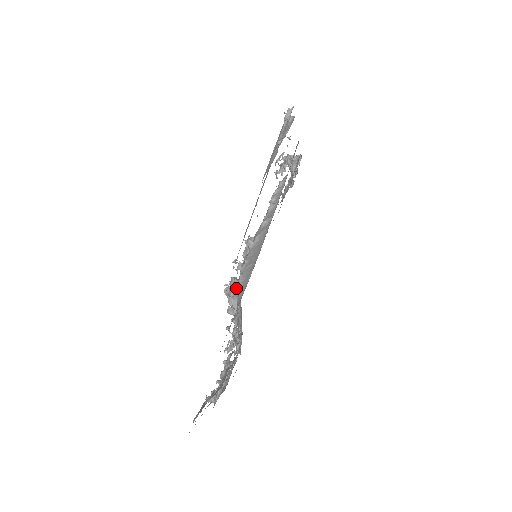
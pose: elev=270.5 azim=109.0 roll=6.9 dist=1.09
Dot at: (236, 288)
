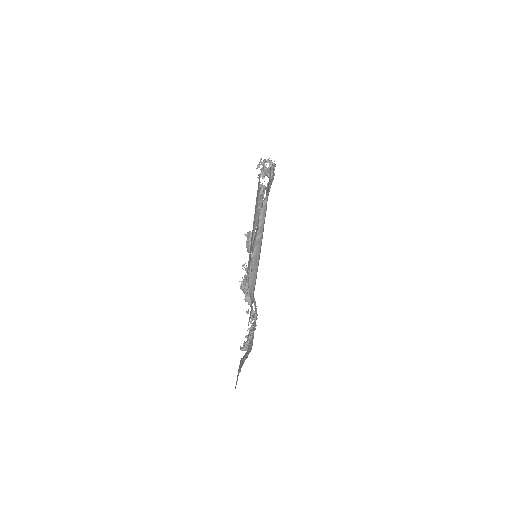
Dot at: (248, 288)
